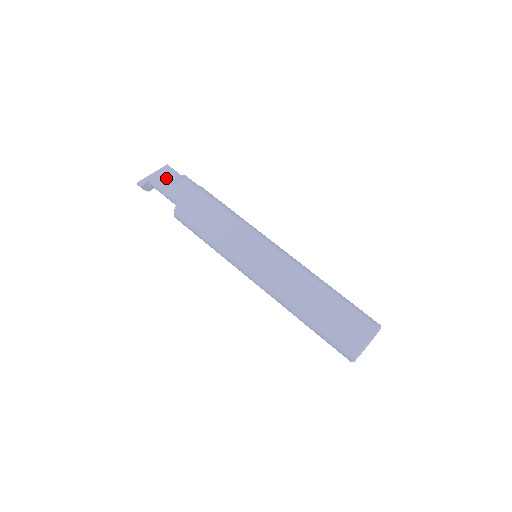
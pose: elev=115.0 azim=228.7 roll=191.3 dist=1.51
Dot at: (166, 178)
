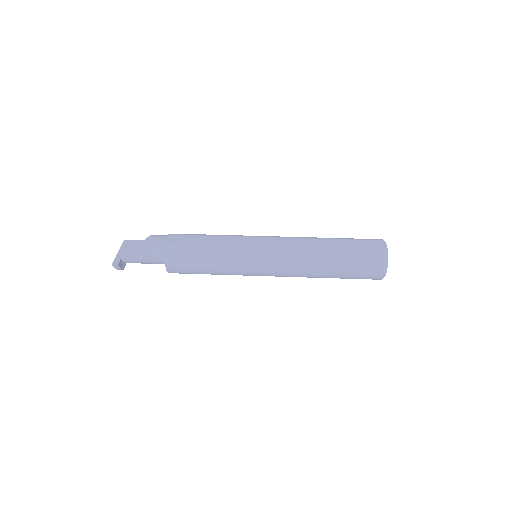
Dot at: (133, 248)
